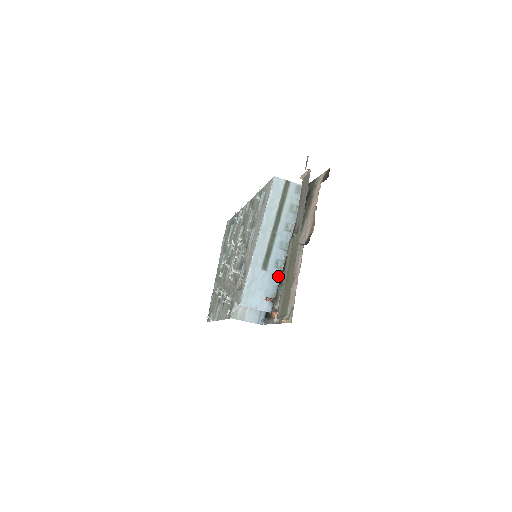
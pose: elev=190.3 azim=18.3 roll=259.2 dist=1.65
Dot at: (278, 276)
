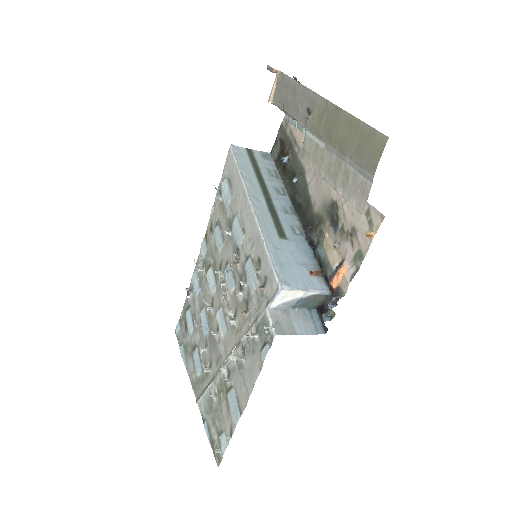
Dot at: (308, 234)
